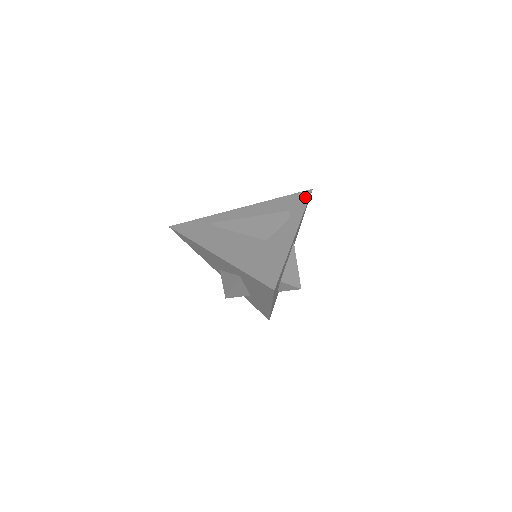
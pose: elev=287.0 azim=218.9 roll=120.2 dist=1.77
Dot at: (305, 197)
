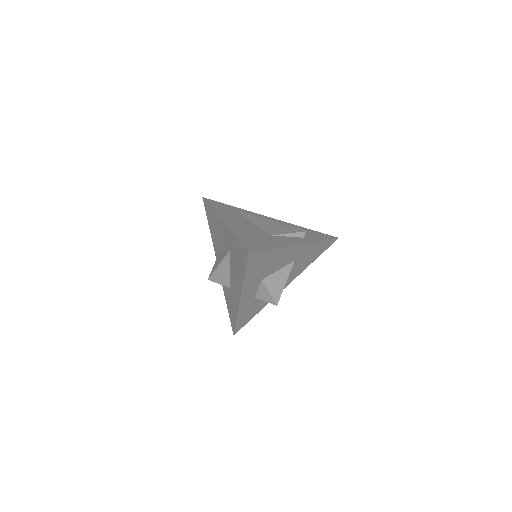
Dot at: (328, 237)
